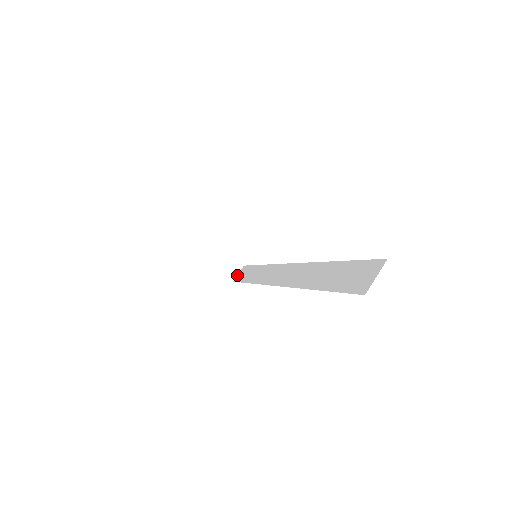
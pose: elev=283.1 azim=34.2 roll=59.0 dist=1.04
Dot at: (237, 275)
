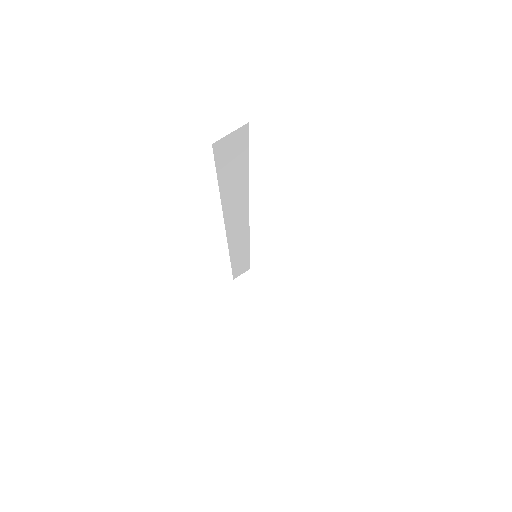
Dot at: (266, 312)
